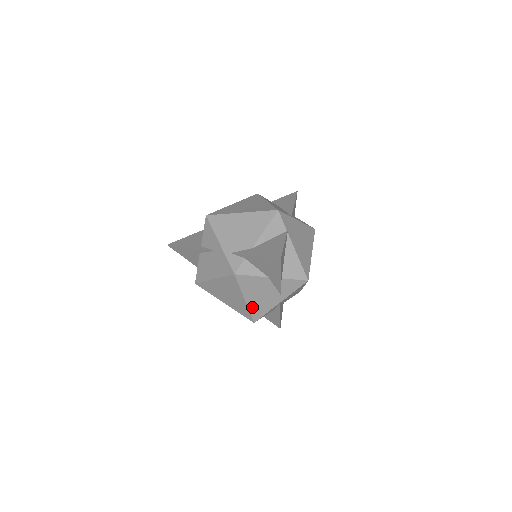
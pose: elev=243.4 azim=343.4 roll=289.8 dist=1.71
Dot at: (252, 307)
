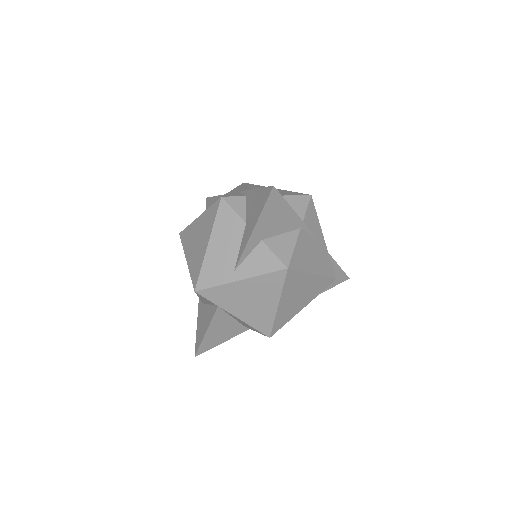
Dot at: occluded
